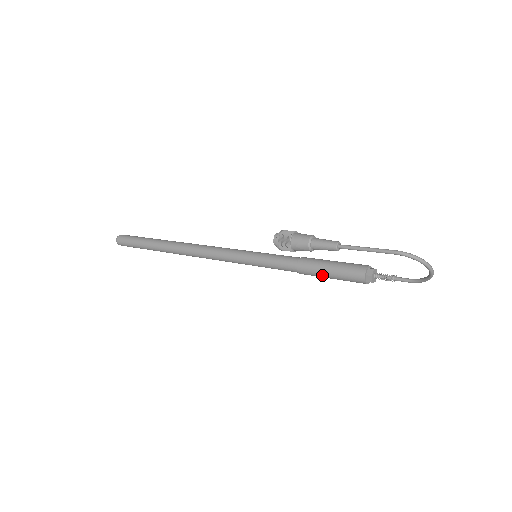
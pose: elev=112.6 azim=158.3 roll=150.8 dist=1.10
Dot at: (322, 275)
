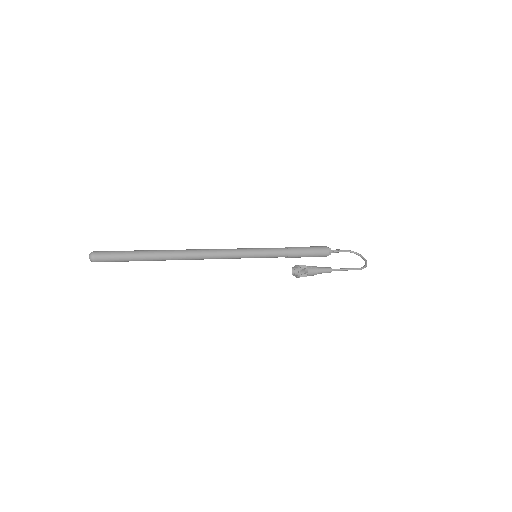
Dot at: occluded
